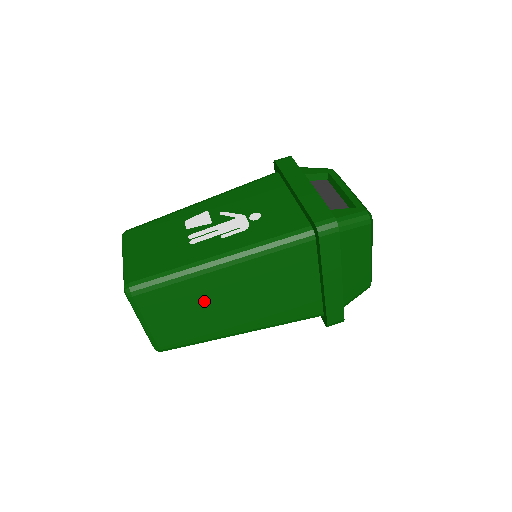
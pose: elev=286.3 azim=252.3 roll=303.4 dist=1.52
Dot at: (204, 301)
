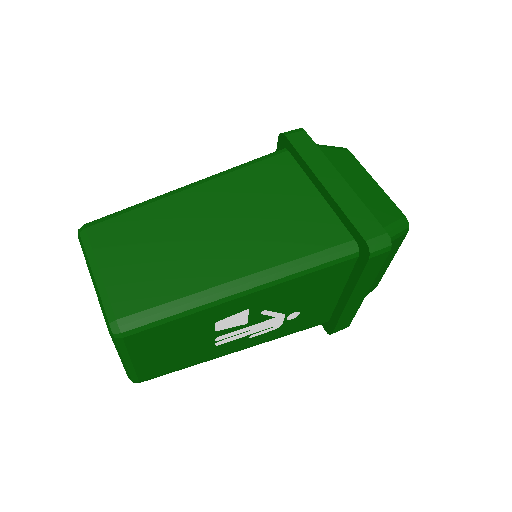
Dot at: (176, 230)
